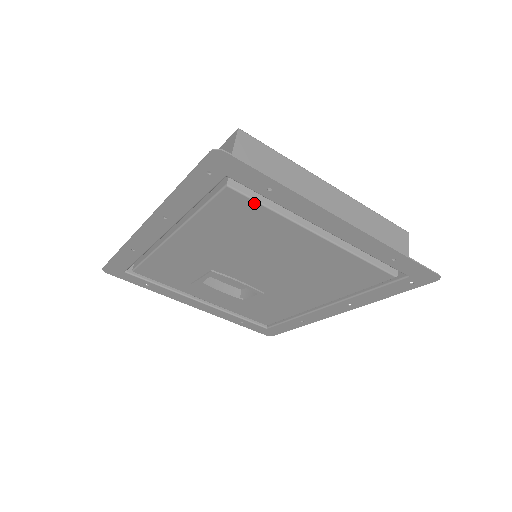
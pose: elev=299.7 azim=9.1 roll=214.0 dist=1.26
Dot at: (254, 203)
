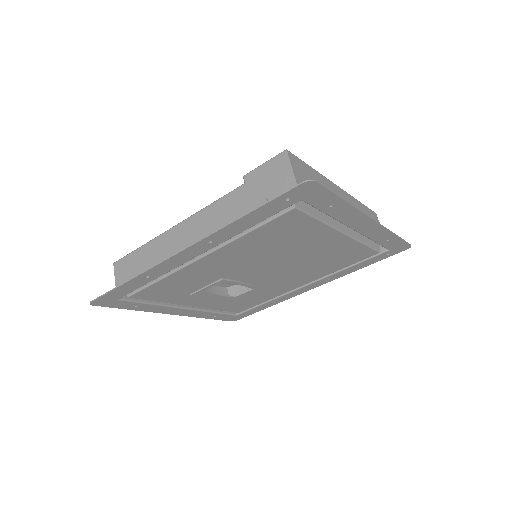
Dot at: (309, 218)
